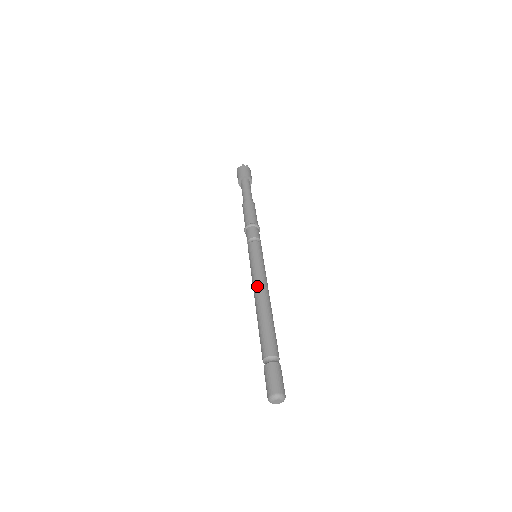
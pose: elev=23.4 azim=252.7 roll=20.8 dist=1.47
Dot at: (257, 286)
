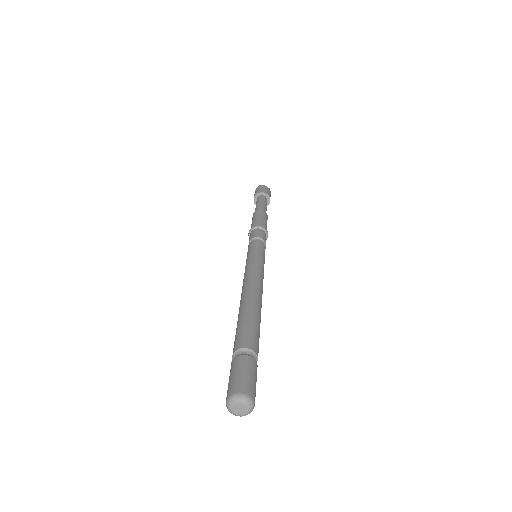
Dot at: (244, 280)
